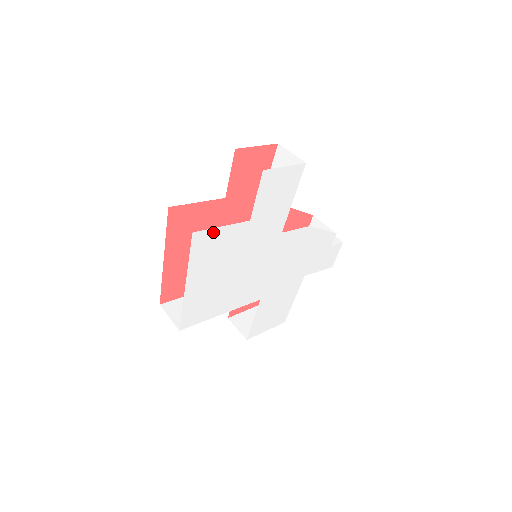
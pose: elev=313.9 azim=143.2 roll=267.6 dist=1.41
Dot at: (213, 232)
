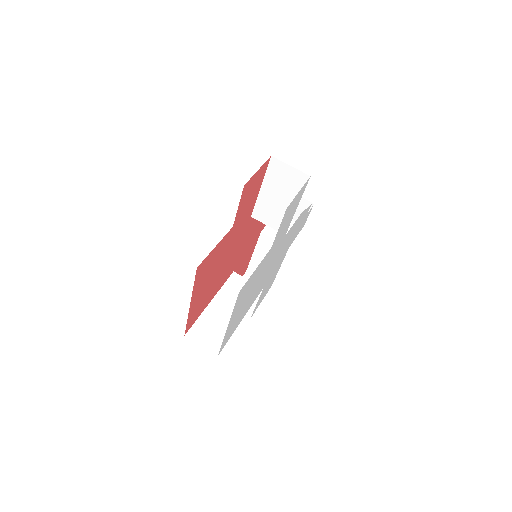
Dot at: (250, 278)
